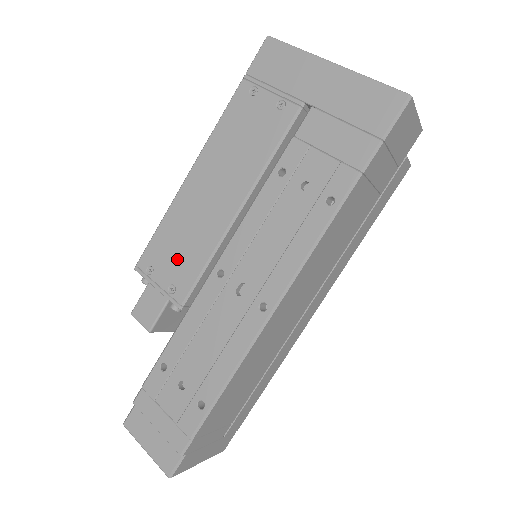
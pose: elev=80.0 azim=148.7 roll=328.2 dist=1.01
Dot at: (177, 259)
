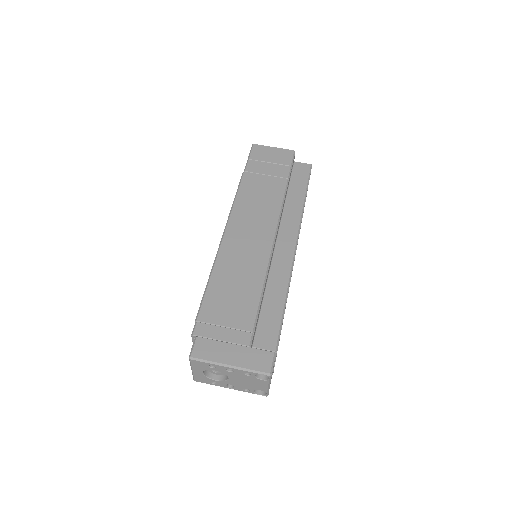
Dot at: occluded
